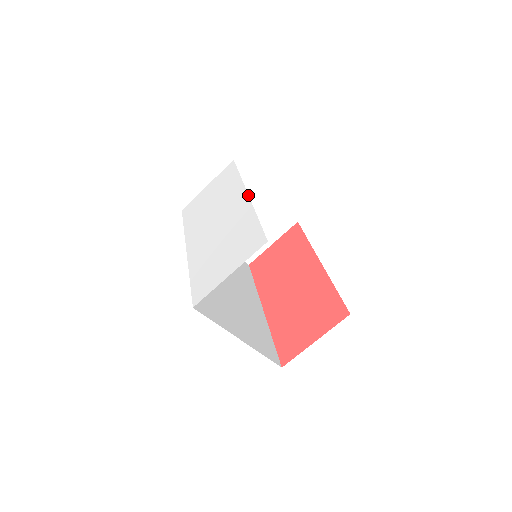
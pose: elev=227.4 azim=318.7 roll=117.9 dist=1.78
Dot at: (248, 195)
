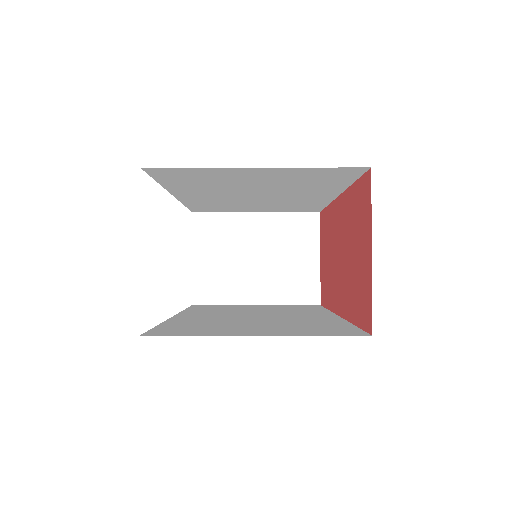
Dot at: occluded
